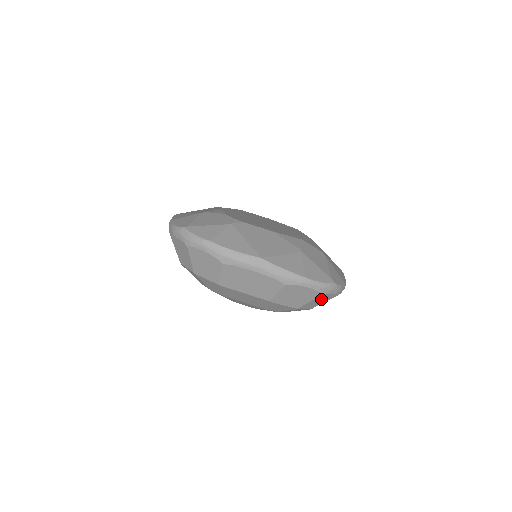
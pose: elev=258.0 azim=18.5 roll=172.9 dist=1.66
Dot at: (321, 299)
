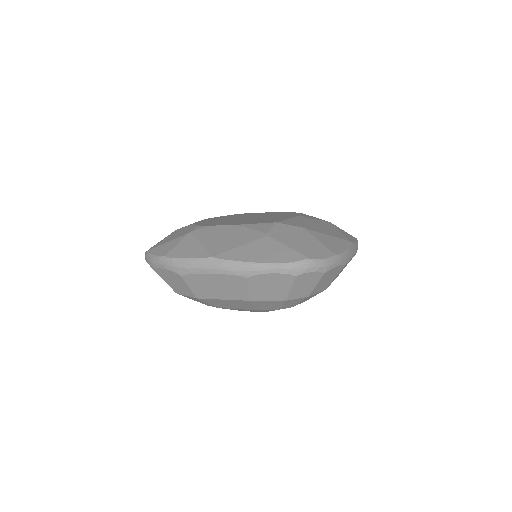
Dot at: (305, 282)
